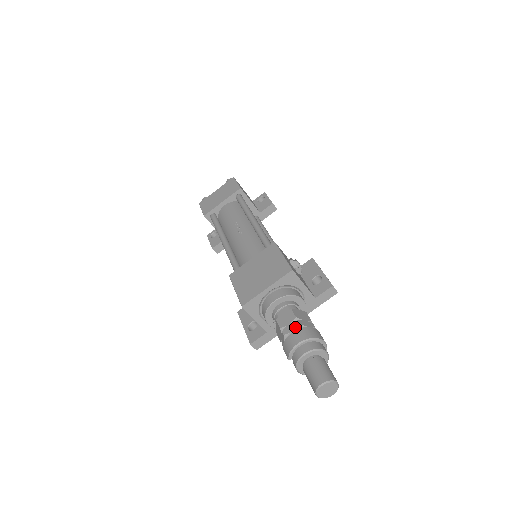
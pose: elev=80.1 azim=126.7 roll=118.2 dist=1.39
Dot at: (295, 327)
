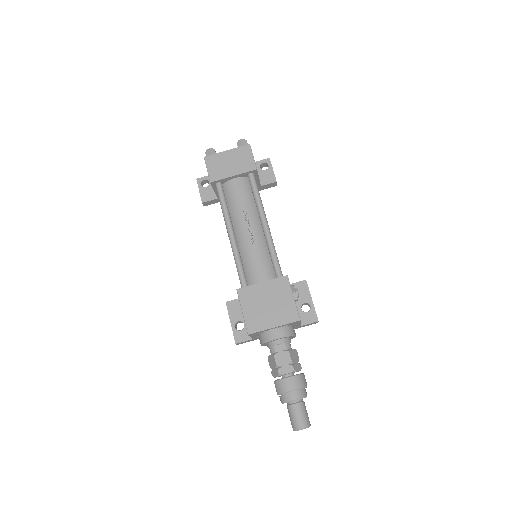
Dot at: (290, 371)
